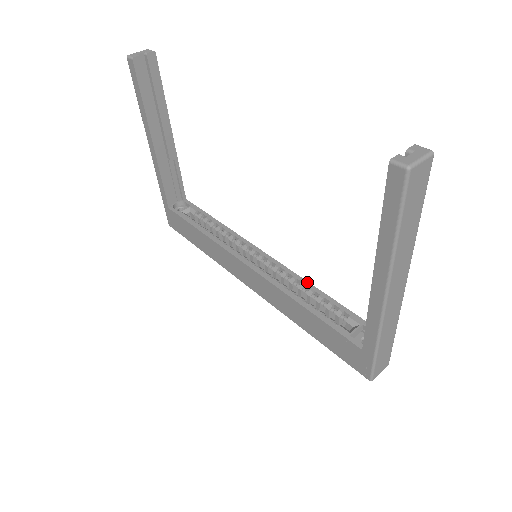
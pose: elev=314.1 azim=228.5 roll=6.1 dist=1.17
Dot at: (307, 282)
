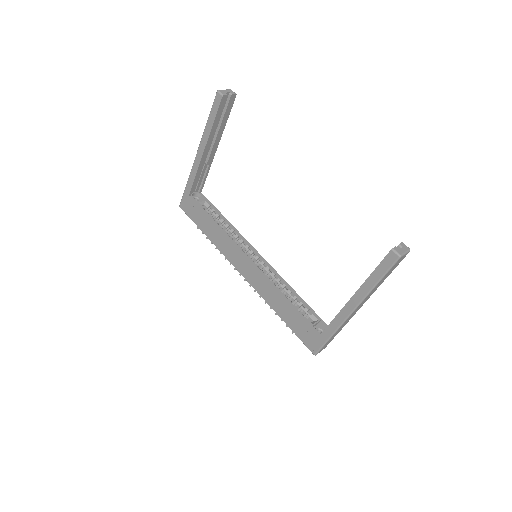
Dot at: (288, 284)
